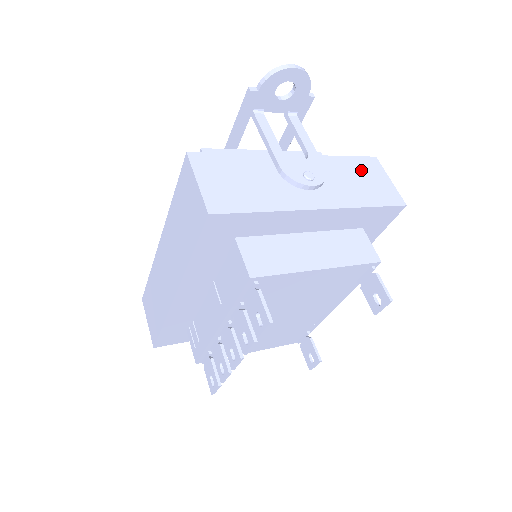
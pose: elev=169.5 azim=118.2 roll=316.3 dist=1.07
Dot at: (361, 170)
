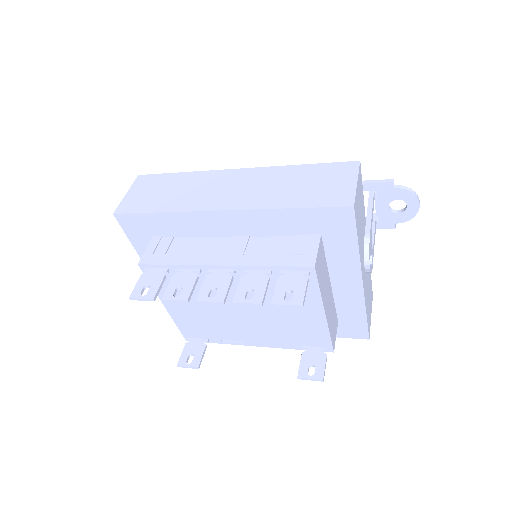
Dot at: (370, 292)
